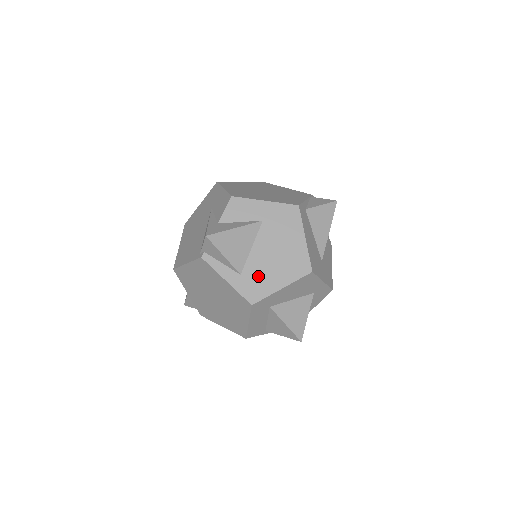
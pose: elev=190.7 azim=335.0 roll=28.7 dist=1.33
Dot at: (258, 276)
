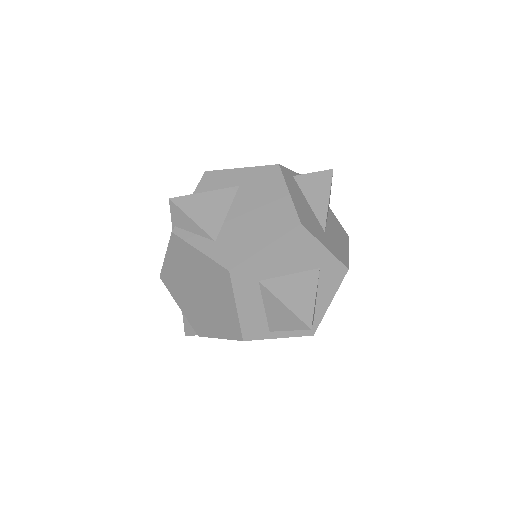
Dot at: (236, 239)
